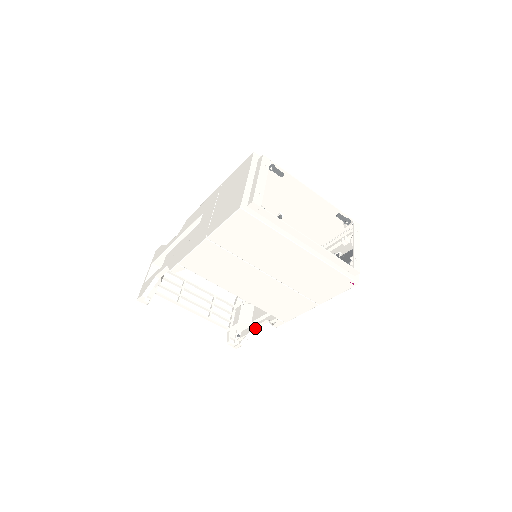
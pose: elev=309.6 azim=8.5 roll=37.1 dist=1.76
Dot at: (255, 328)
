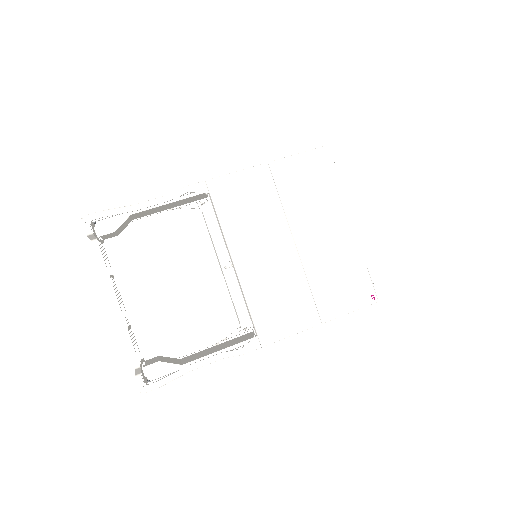
Dot at: (190, 368)
